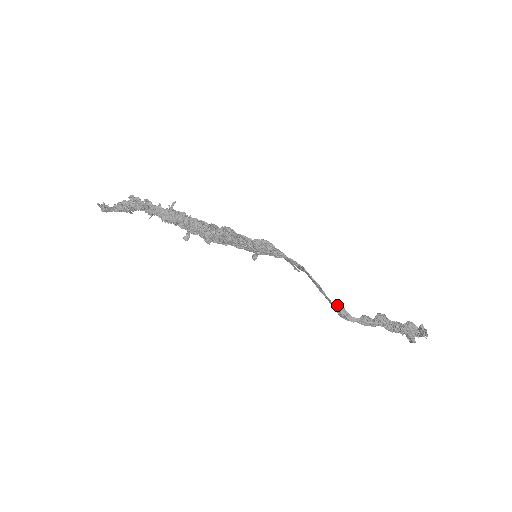
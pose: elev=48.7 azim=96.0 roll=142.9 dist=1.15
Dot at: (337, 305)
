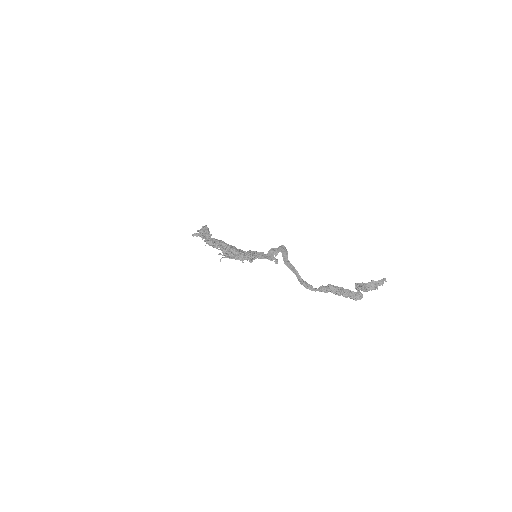
Dot at: occluded
